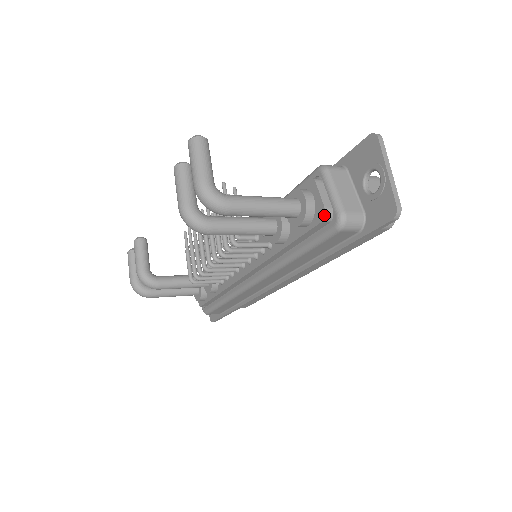
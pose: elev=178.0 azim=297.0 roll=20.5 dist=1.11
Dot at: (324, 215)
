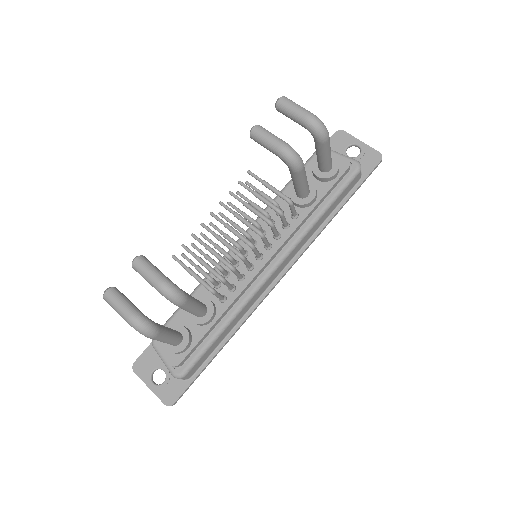
Dot at: (350, 162)
